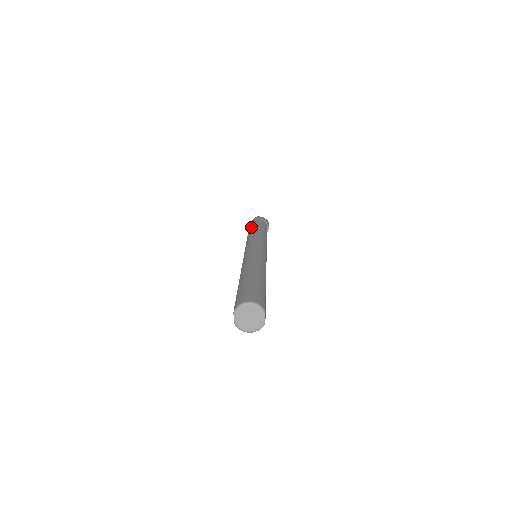
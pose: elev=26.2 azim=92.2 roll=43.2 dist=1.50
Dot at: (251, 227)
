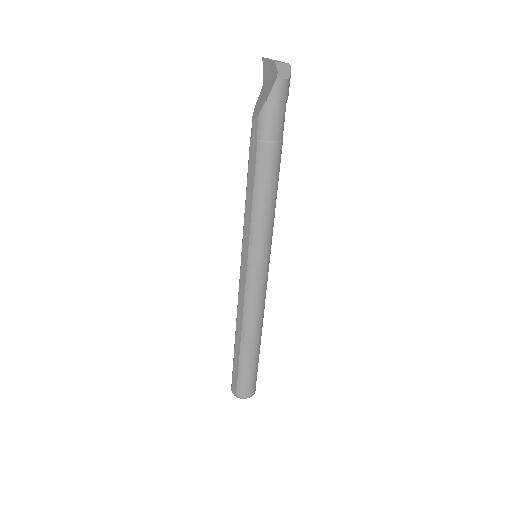
Dot at: (264, 159)
